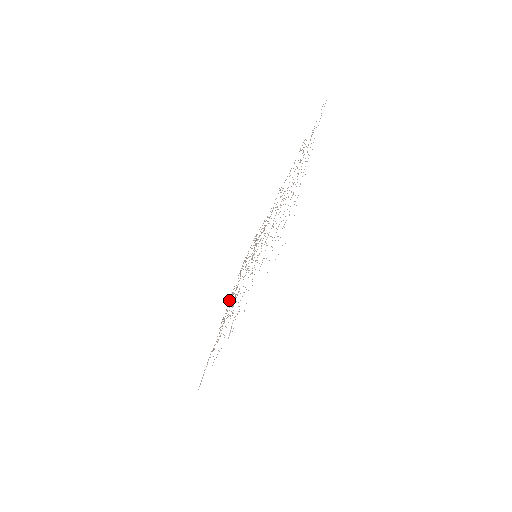
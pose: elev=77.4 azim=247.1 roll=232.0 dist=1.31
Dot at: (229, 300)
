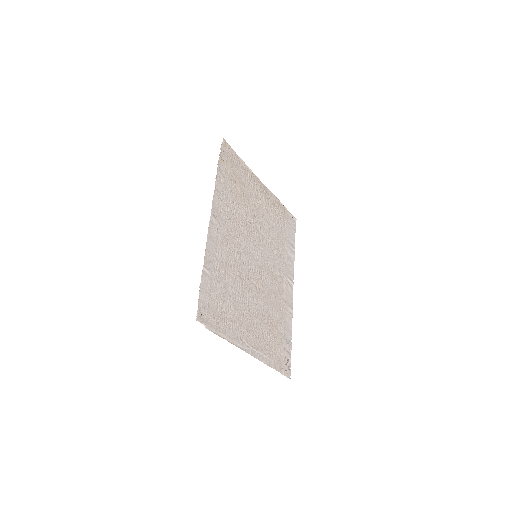
Dot at: (252, 173)
